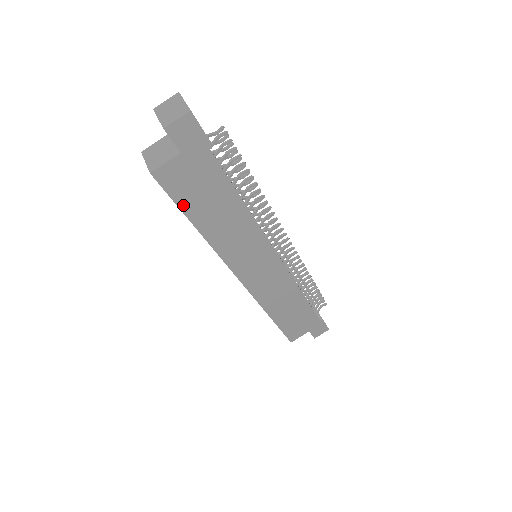
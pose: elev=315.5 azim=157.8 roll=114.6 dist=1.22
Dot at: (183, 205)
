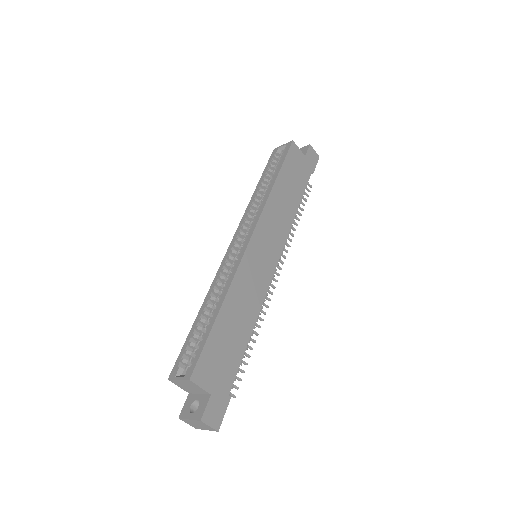
Dot at: (285, 165)
